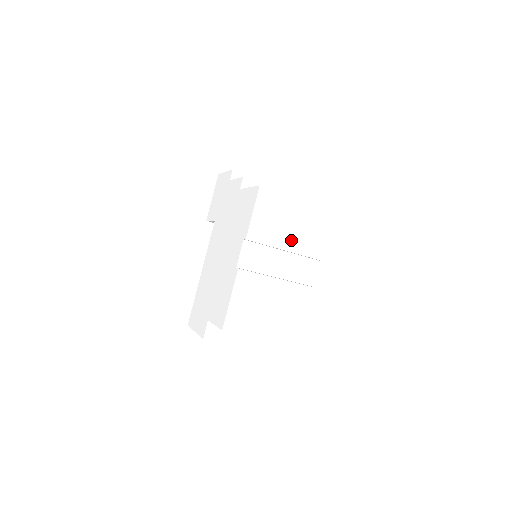
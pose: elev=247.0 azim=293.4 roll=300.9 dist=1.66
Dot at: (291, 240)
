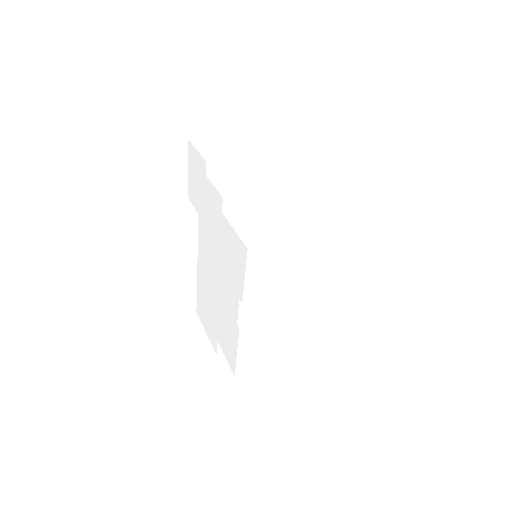
Dot at: (296, 281)
